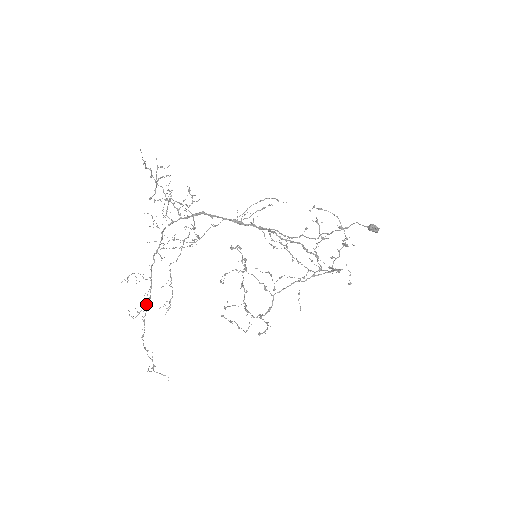
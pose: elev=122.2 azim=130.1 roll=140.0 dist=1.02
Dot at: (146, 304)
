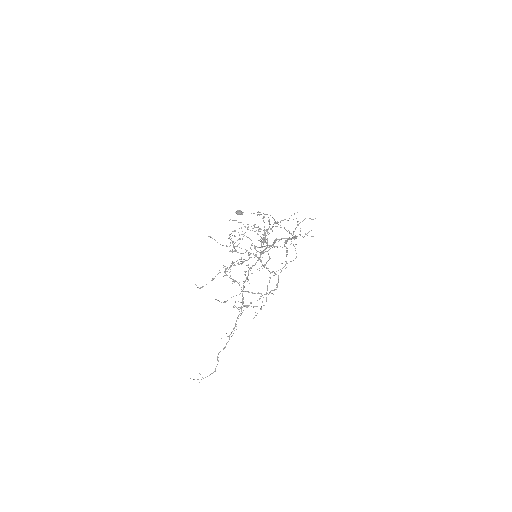
Dot at: occluded
